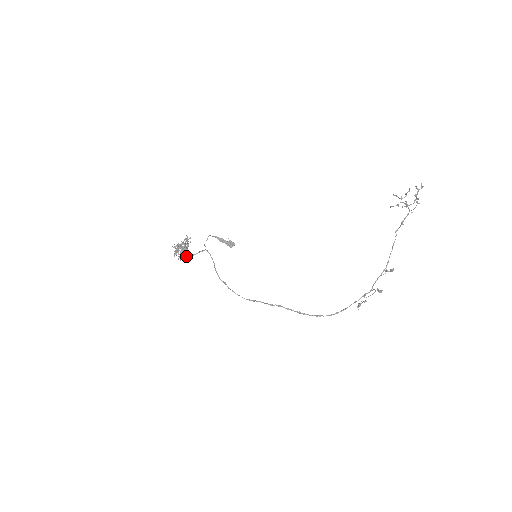
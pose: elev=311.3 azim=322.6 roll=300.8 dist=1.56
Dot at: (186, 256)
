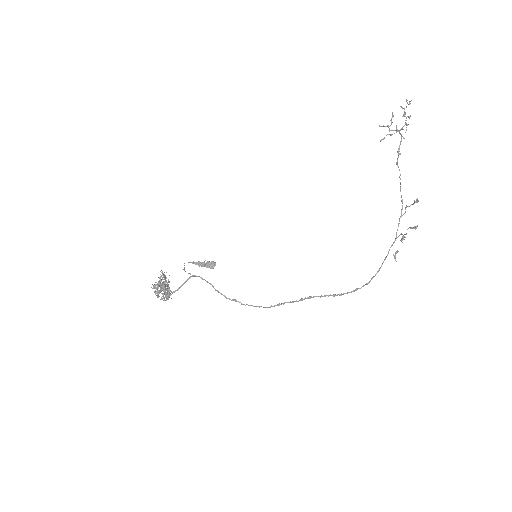
Dot at: (170, 294)
